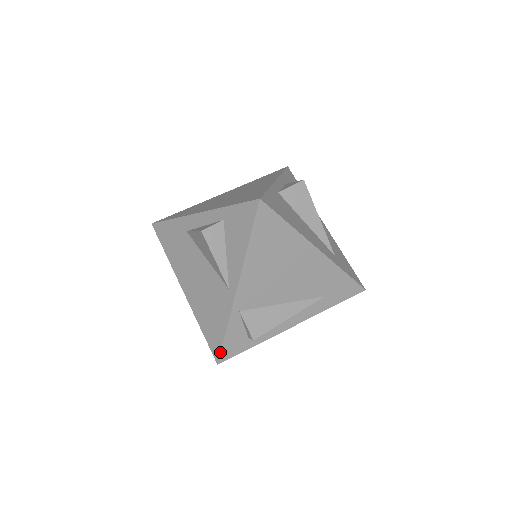
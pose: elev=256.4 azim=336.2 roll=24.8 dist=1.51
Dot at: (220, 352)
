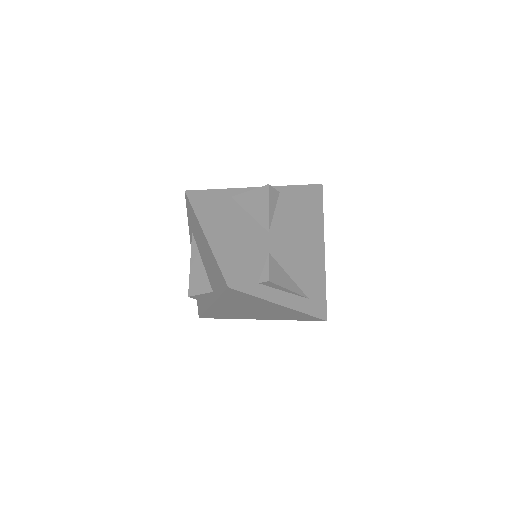
Dot at: (237, 277)
